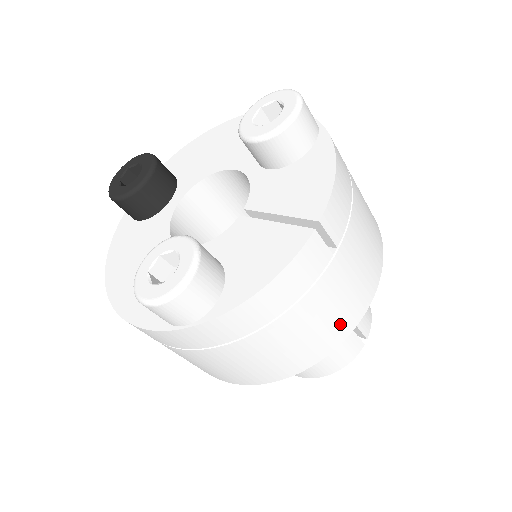
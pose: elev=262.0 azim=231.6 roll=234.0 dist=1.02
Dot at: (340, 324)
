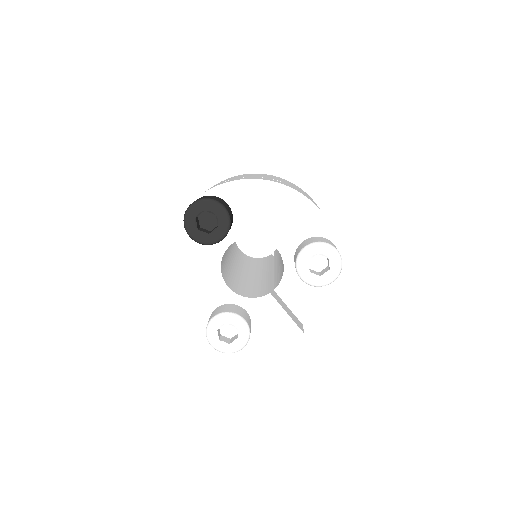
Dot at: occluded
